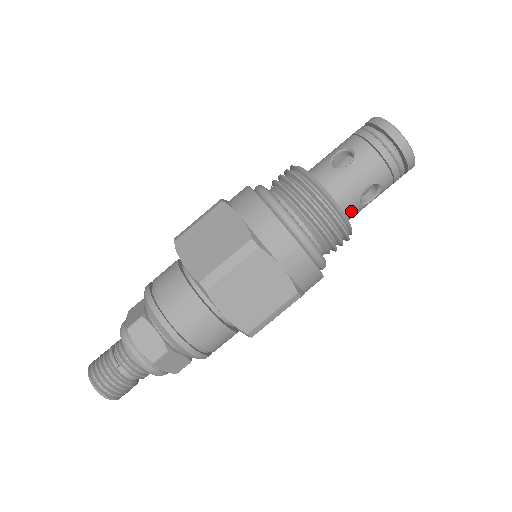
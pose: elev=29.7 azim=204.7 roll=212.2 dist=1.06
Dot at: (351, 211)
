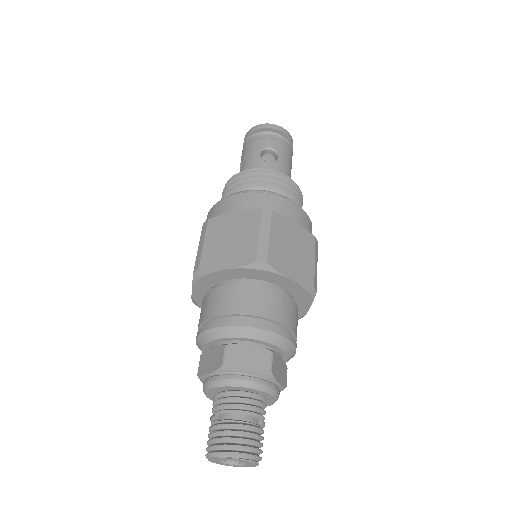
Dot at: occluded
